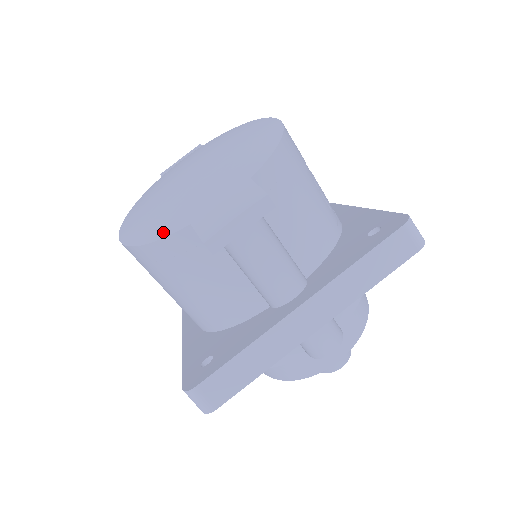
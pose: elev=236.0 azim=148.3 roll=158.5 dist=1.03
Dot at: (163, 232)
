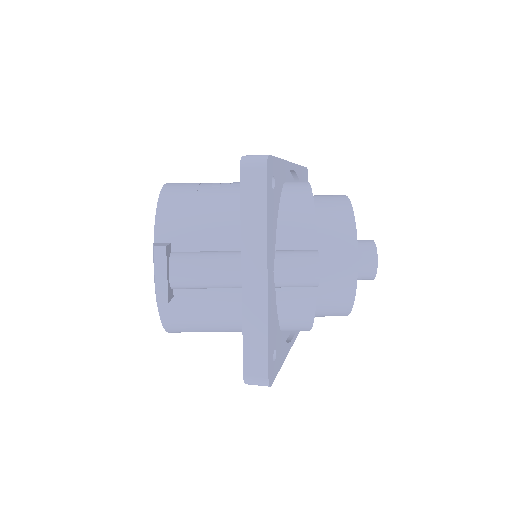
Dot at: occluded
